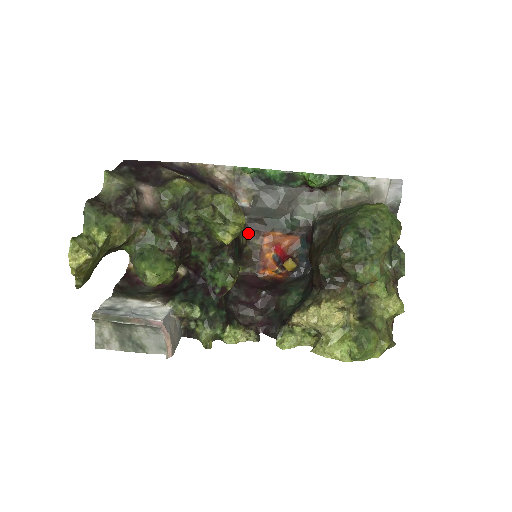
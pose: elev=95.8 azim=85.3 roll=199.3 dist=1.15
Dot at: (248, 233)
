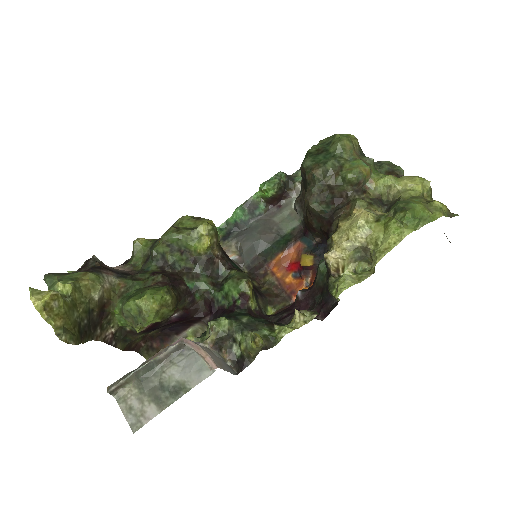
Dot at: (255, 278)
